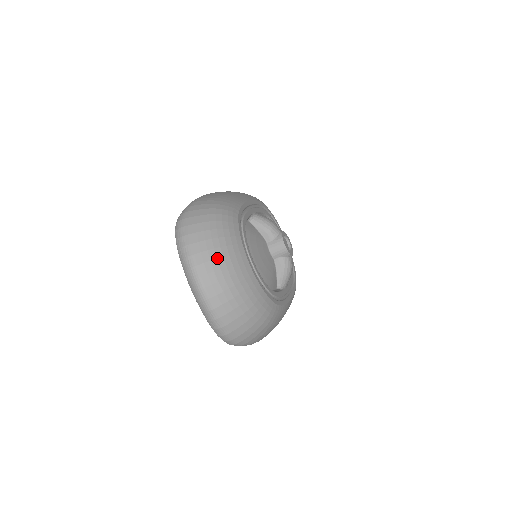
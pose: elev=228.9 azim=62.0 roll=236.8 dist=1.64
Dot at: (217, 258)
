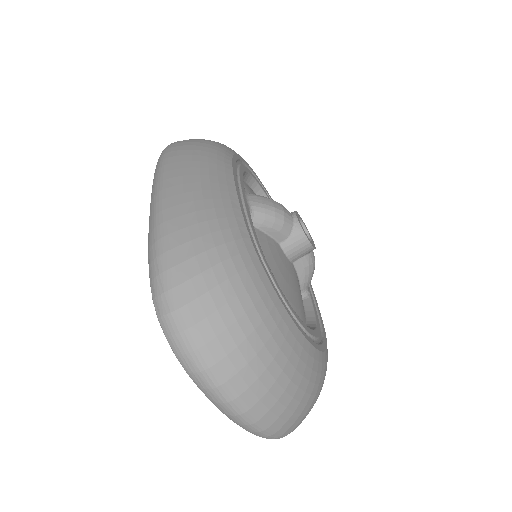
Dot at: (266, 368)
